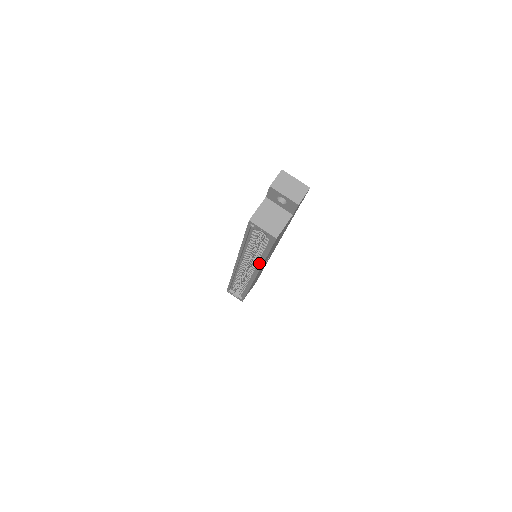
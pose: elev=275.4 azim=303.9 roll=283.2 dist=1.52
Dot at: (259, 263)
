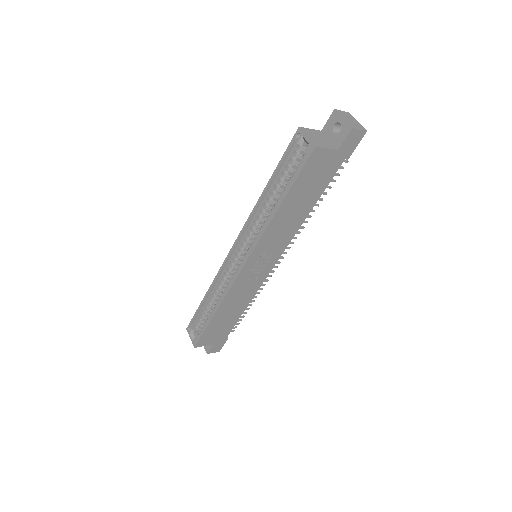
Dot at: (265, 228)
